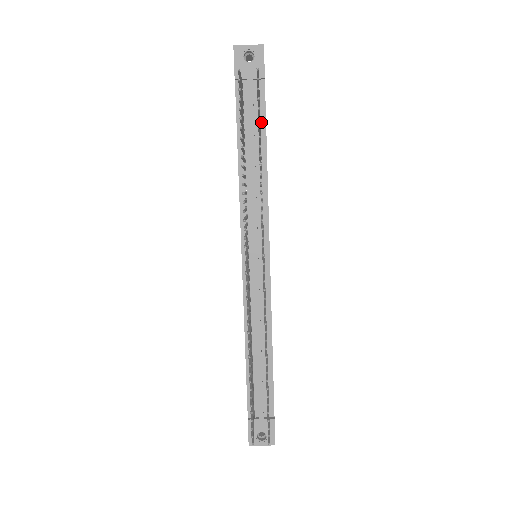
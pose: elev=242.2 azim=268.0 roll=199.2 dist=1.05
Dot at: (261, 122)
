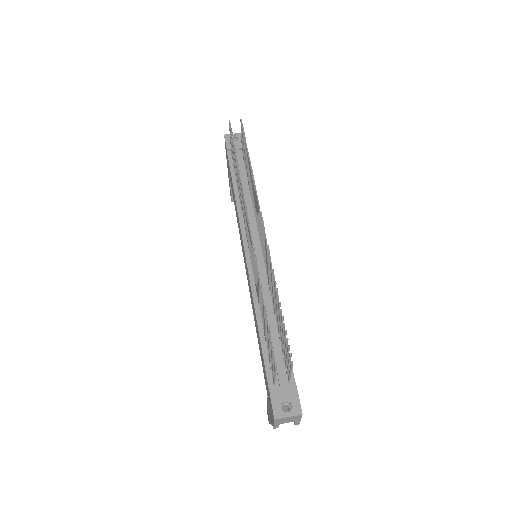
Dot at: occluded
